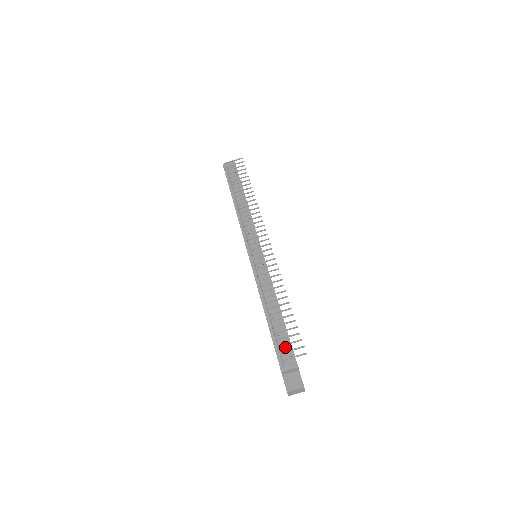
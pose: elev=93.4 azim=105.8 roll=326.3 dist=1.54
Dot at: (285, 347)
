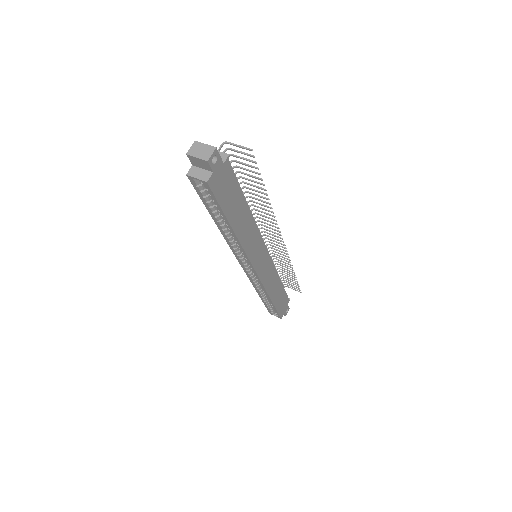
Dot at: occluded
